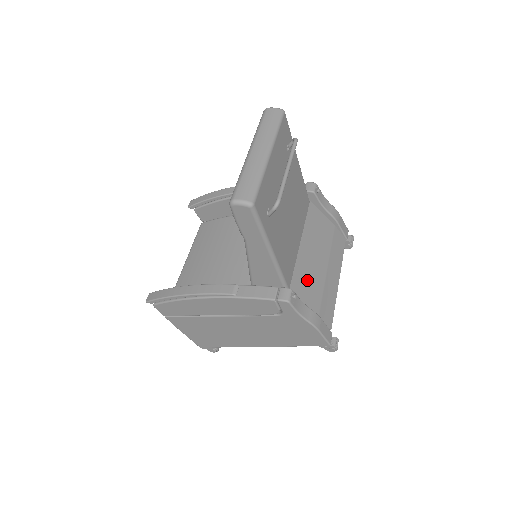
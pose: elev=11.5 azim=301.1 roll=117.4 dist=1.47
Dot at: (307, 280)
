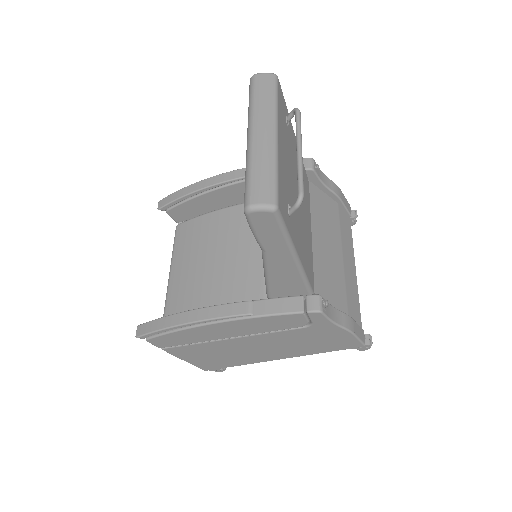
Dot at: (328, 277)
